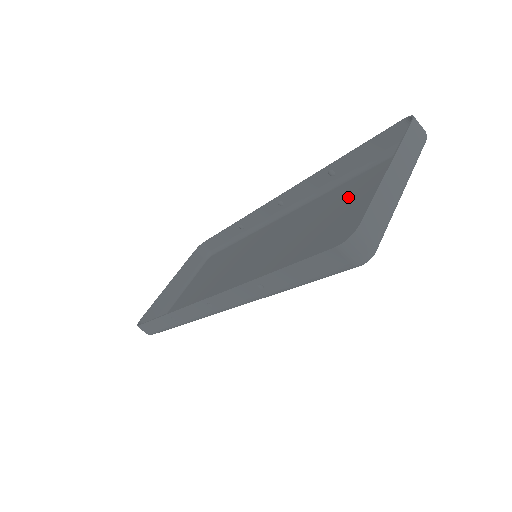
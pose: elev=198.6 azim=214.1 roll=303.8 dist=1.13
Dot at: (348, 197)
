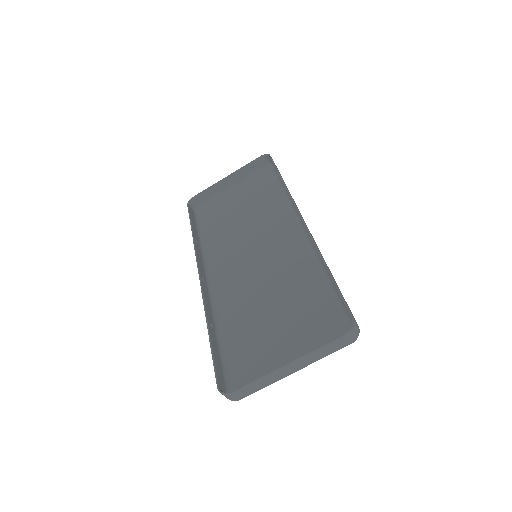
Dot at: (304, 306)
